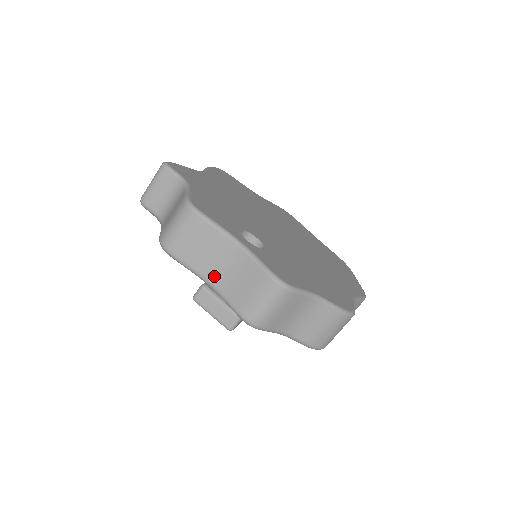
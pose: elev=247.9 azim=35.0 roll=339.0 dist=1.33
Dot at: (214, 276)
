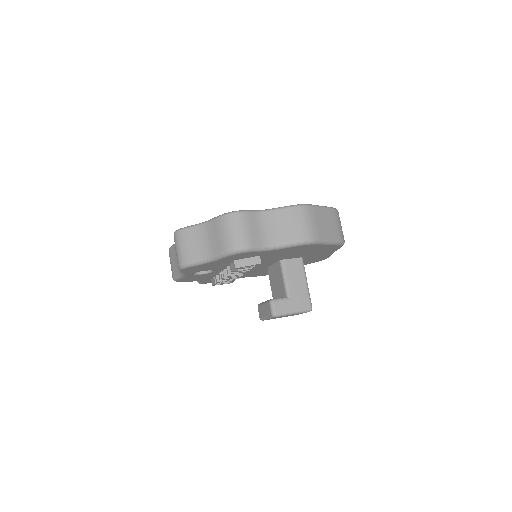
Dot at: occluded
